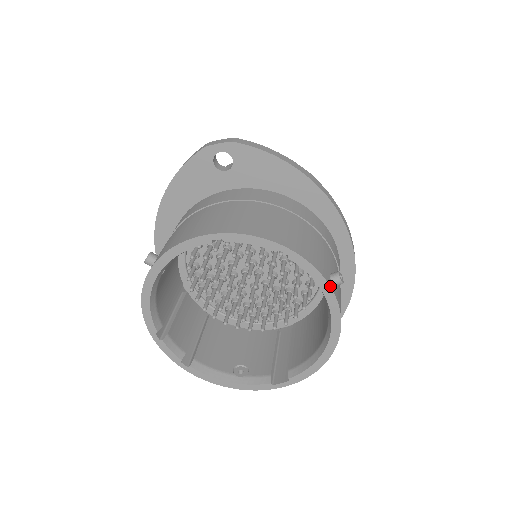
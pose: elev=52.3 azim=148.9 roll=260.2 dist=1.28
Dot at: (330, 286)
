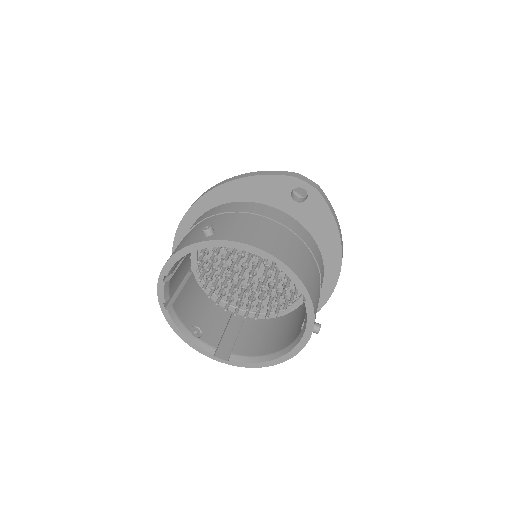
Dot at: occluded
